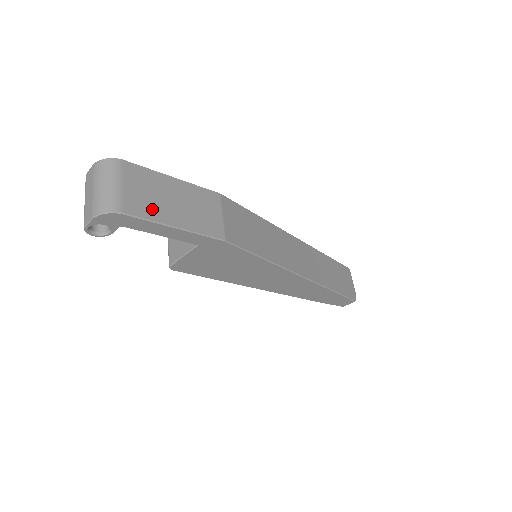
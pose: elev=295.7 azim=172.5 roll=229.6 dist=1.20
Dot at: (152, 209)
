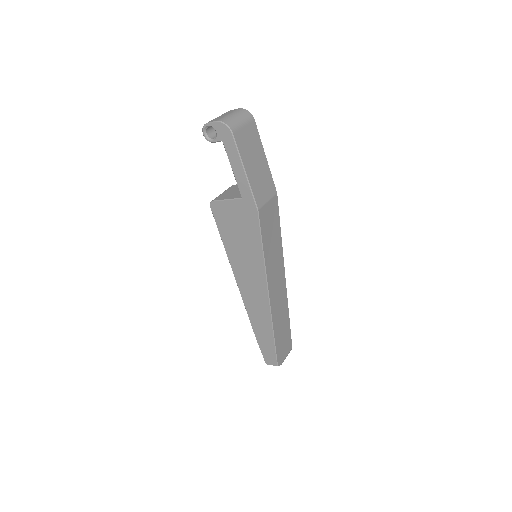
Dot at: (244, 150)
